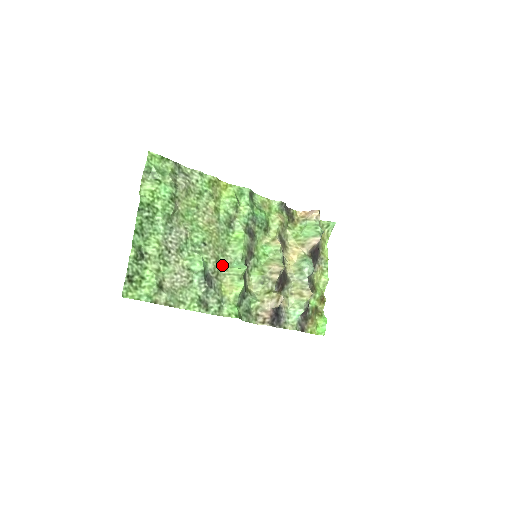
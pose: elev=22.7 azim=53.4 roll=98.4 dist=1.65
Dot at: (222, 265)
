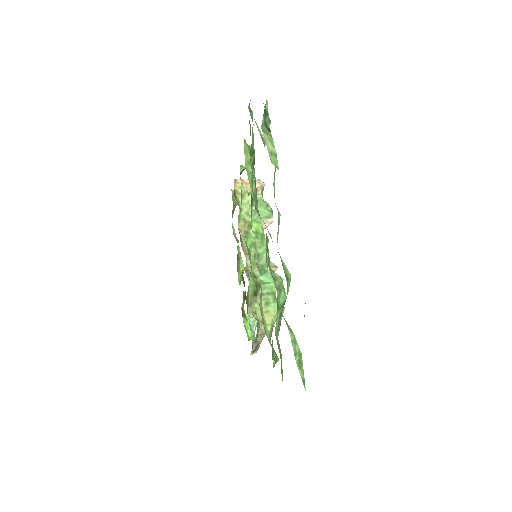
Dot at: occluded
